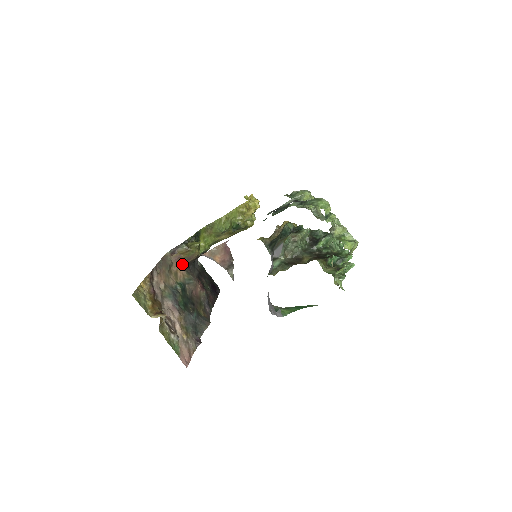
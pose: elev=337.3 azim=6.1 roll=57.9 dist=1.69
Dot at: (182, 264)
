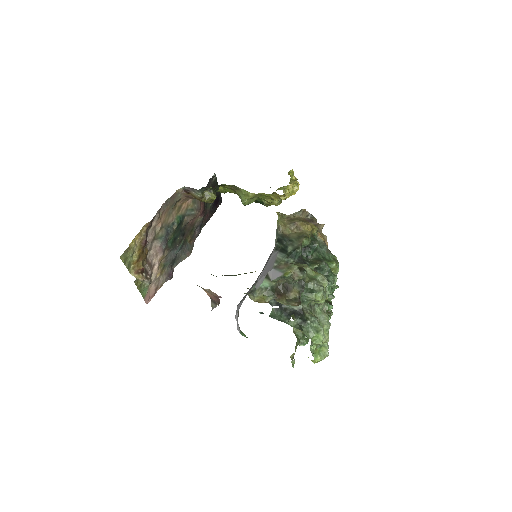
Dot at: (191, 198)
